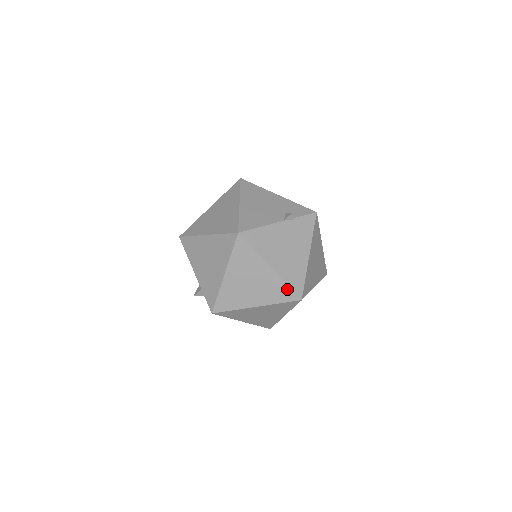
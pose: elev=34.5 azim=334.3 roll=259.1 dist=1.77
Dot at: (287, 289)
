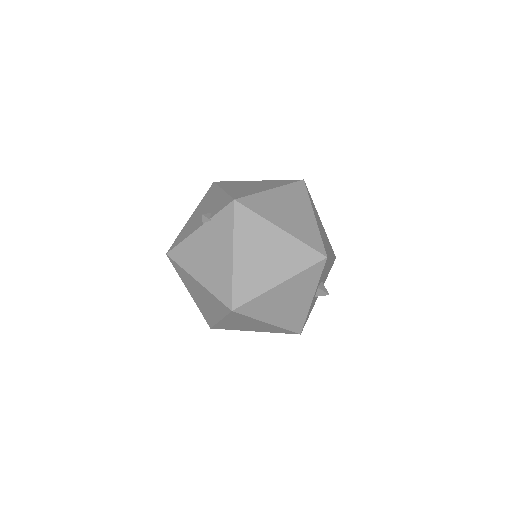
Dot at: (218, 301)
